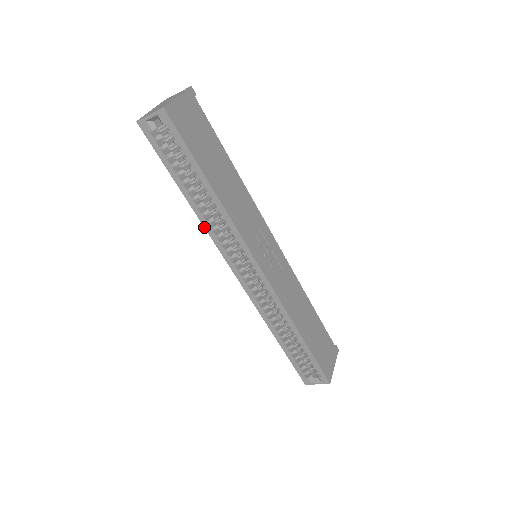
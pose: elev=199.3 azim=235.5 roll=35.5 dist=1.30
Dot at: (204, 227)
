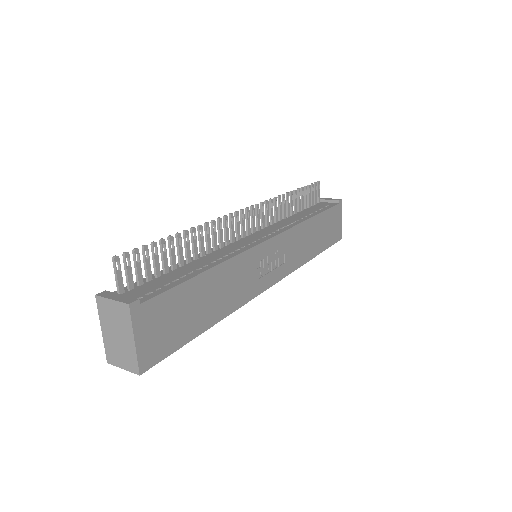
Dot at: occluded
